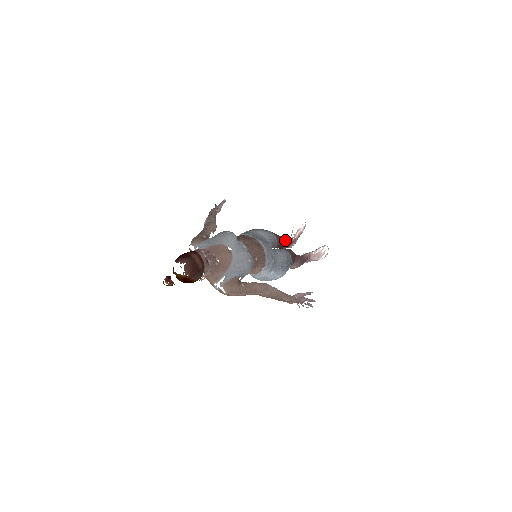
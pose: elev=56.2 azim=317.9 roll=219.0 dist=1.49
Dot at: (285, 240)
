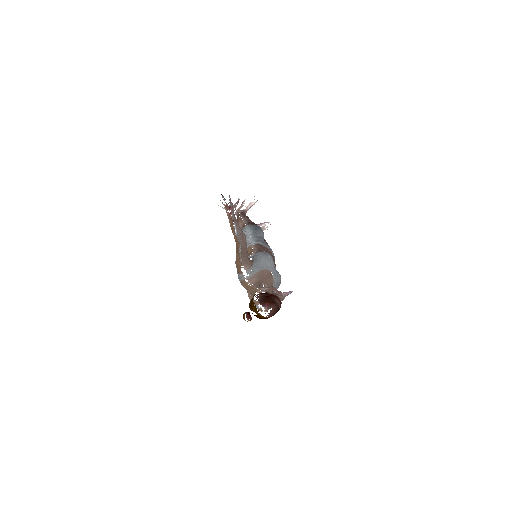
Dot at: occluded
